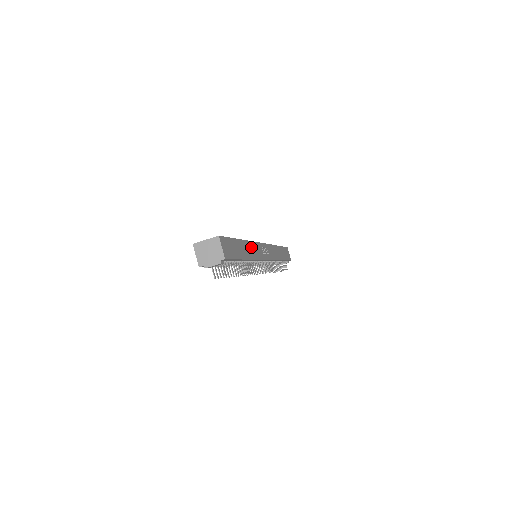
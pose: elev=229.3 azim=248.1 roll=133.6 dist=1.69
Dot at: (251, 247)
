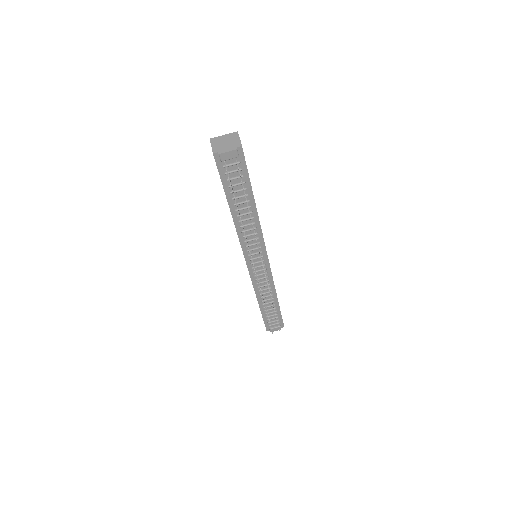
Dot at: occluded
